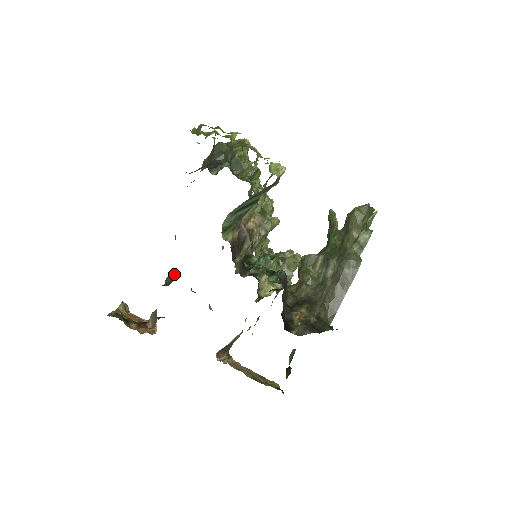
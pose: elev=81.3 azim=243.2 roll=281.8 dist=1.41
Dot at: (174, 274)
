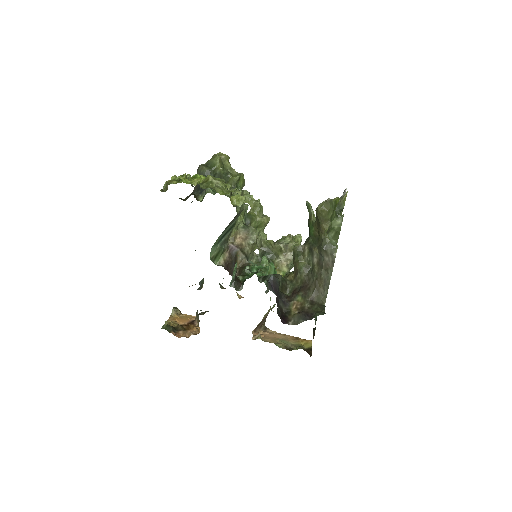
Dot at: (203, 279)
